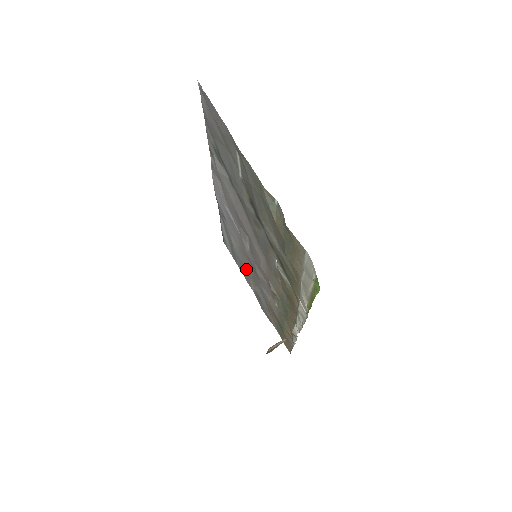
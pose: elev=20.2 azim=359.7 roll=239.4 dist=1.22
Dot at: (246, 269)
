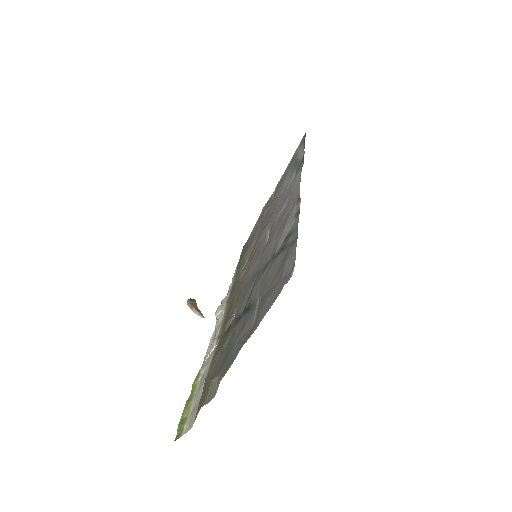
Dot at: occluded
